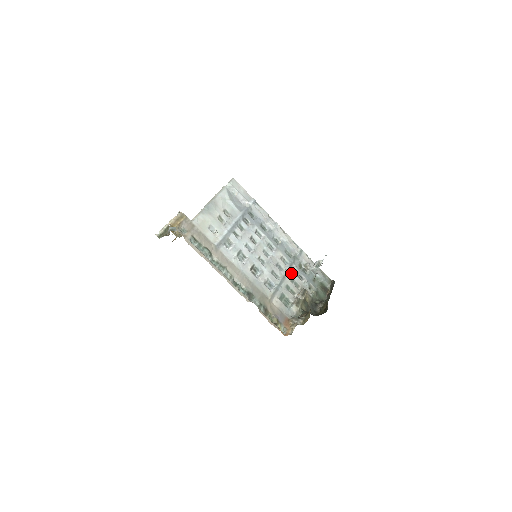
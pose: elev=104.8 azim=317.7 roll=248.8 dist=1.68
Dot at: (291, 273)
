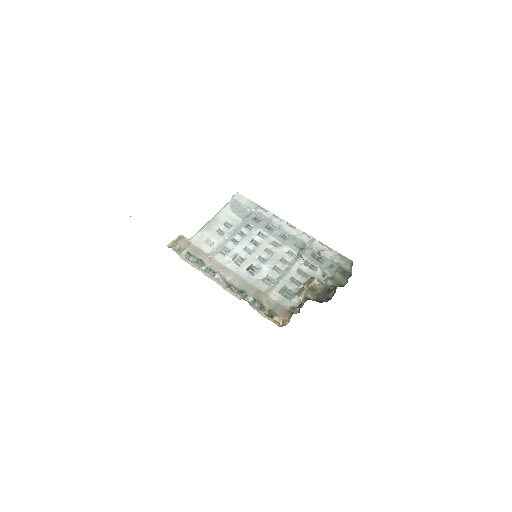
Dot at: (298, 264)
